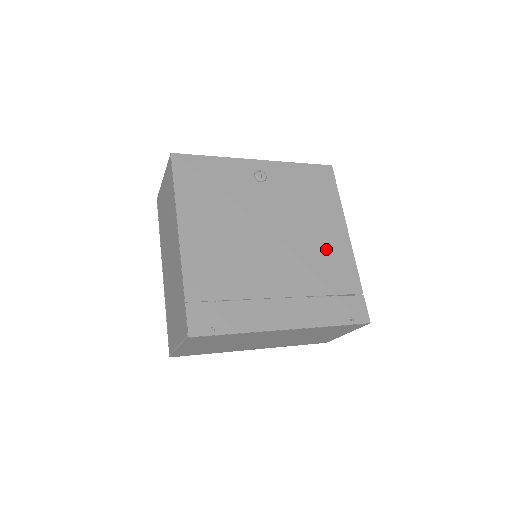
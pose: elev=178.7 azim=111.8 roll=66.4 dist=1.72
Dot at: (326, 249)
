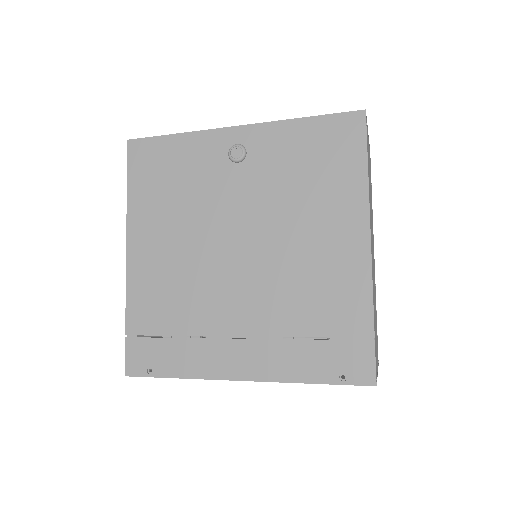
Dot at: (323, 263)
